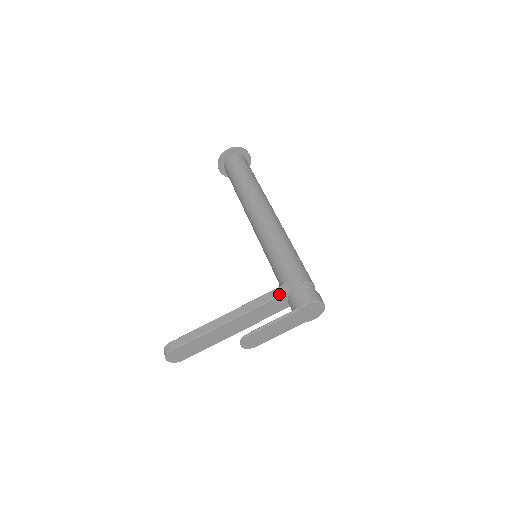
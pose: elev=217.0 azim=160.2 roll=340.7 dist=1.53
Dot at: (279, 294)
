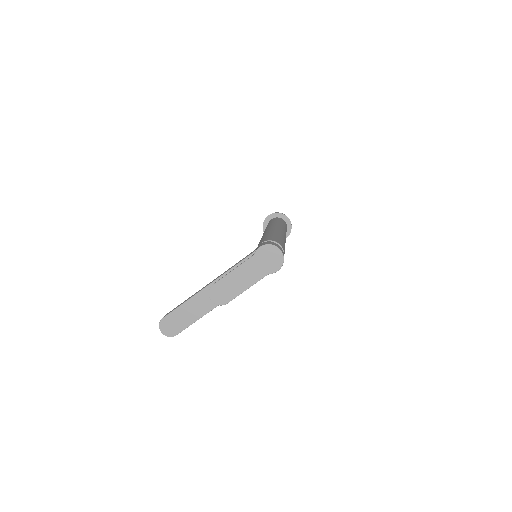
Dot at: (248, 255)
